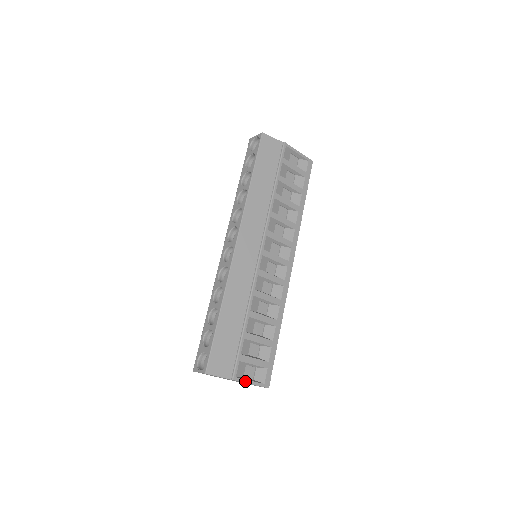
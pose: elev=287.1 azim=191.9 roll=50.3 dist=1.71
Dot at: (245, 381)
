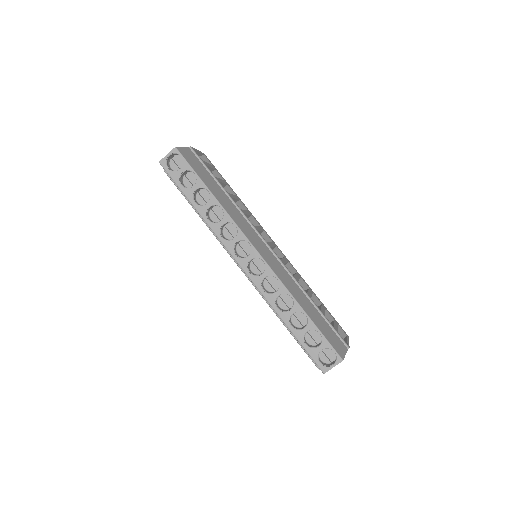
Dot at: (348, 343)
